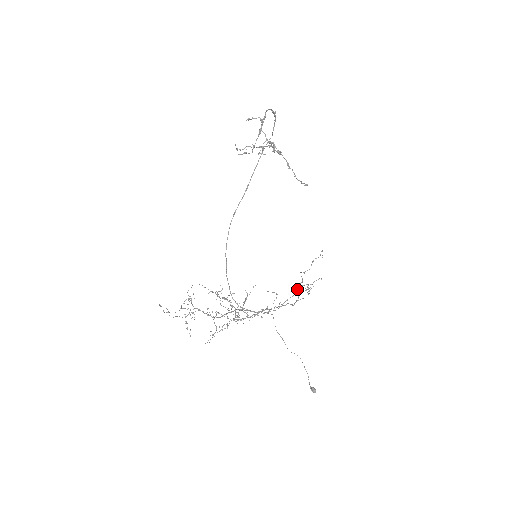
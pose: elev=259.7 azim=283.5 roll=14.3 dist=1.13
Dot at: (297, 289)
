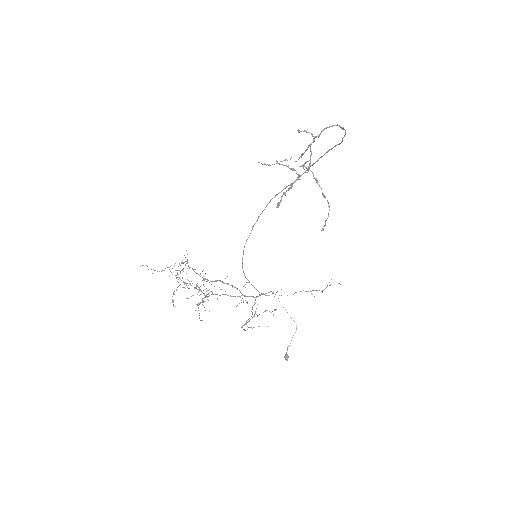
Dot at: (295, 292)
